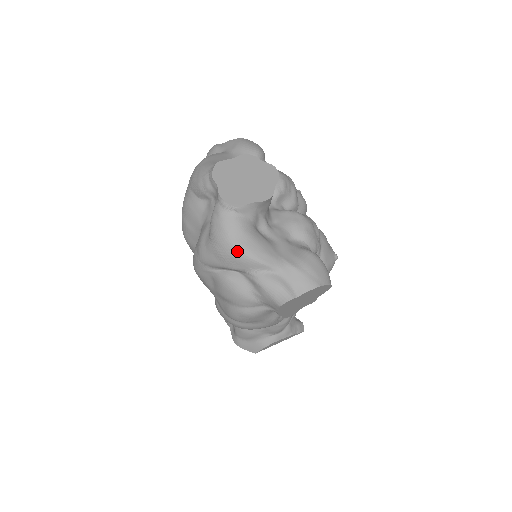
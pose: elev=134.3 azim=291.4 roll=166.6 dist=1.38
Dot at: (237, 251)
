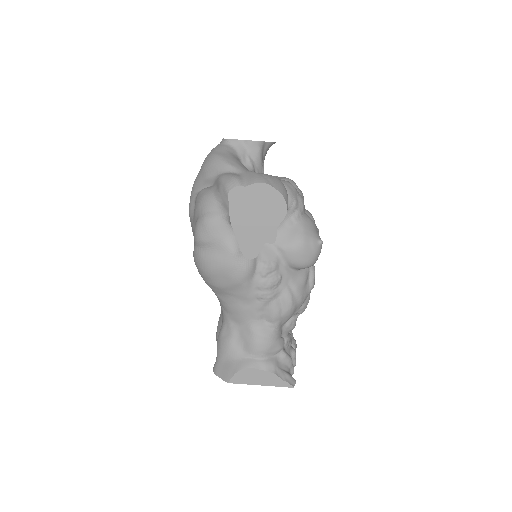
Dot at: (214, 157)
